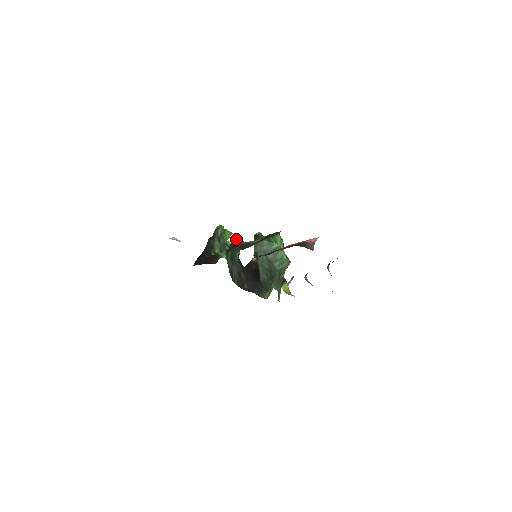
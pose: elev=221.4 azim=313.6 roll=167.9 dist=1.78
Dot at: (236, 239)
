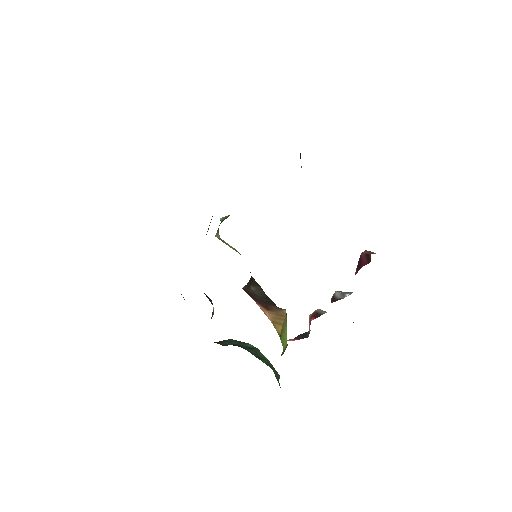
Dot at: (228, 216)
